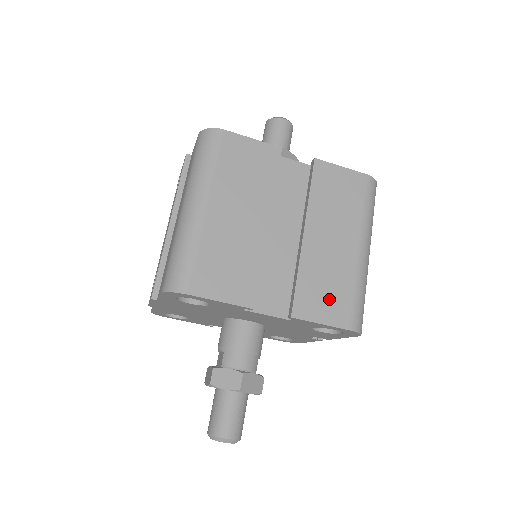
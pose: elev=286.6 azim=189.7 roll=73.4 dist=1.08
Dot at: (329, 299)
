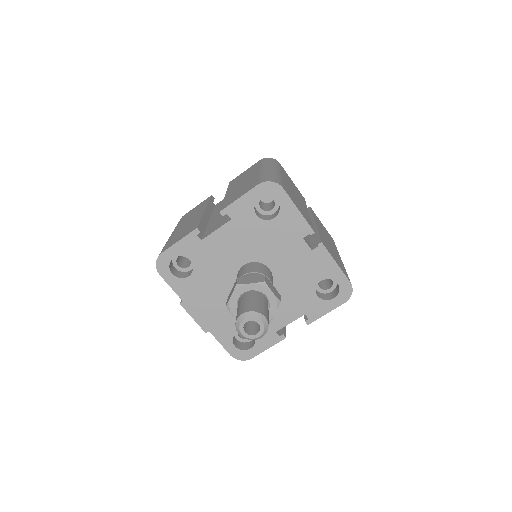
Dot at: (243, 191)
